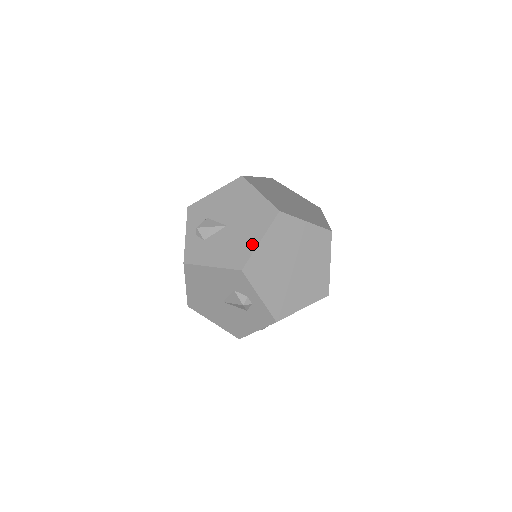
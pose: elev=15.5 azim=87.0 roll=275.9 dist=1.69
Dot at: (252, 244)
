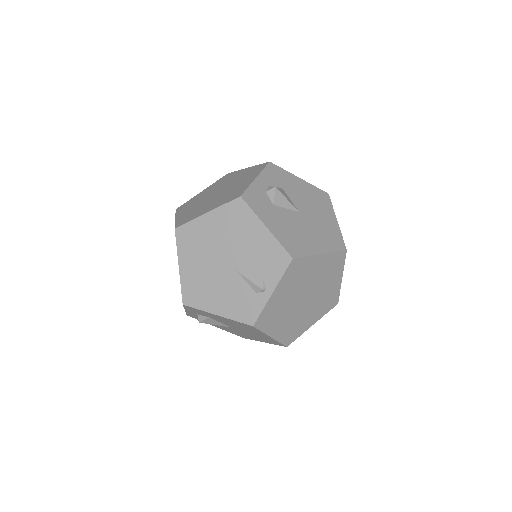
Dot at: (256, 340)
